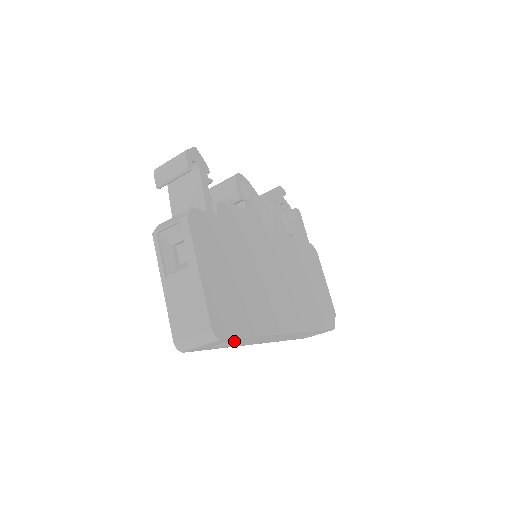
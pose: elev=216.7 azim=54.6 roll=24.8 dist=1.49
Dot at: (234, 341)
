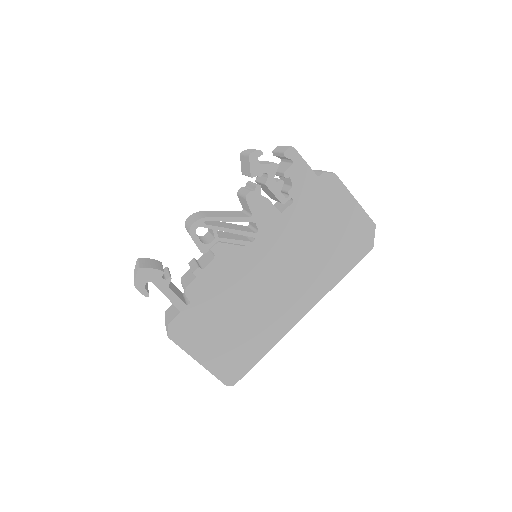
Dot at: occluded
